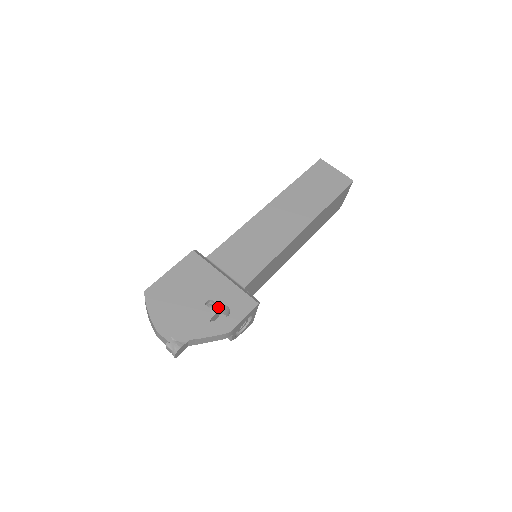
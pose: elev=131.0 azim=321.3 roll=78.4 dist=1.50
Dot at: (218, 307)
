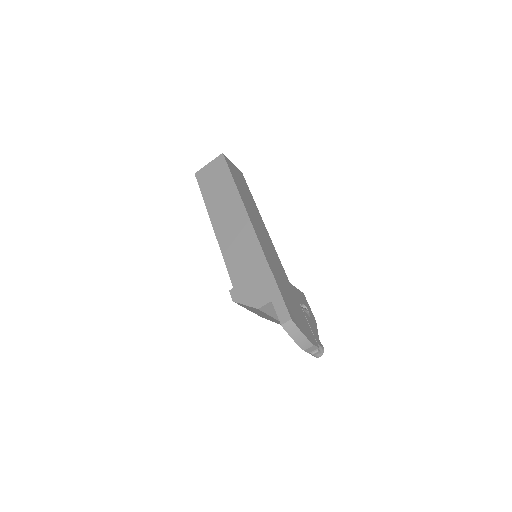
Dot at: occluded
